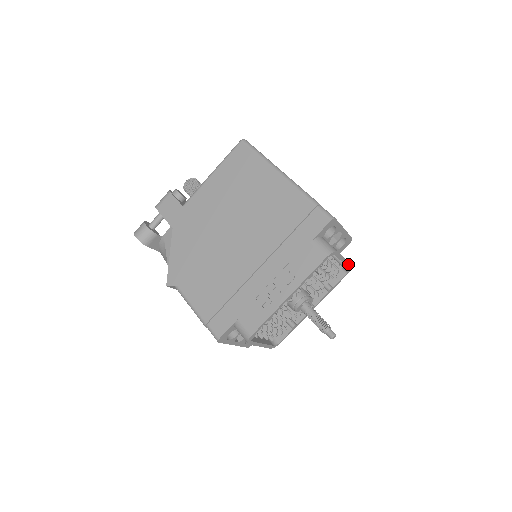
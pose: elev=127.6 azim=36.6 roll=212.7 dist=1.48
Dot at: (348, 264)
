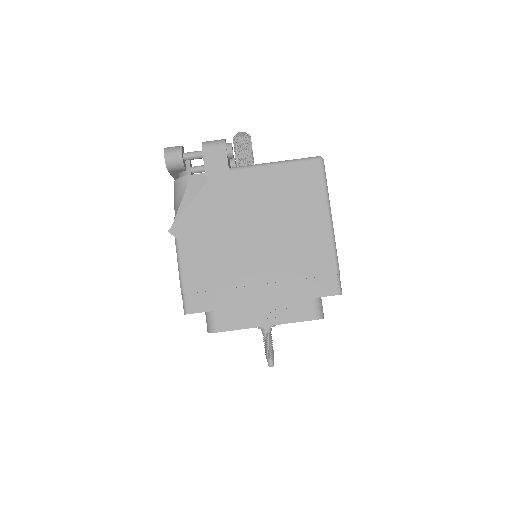
Dot at: occluded
